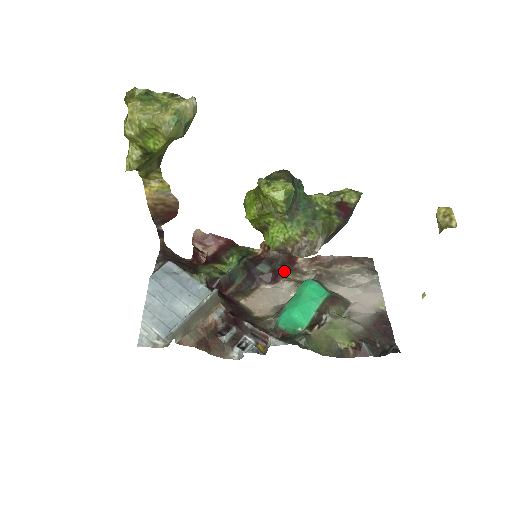
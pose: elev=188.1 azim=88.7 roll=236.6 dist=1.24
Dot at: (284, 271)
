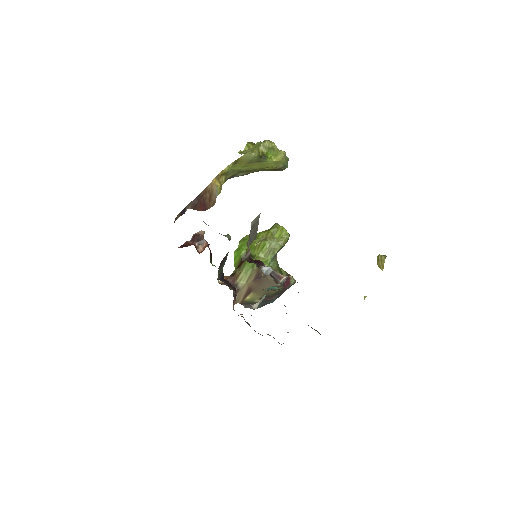
Dot at: occluded
